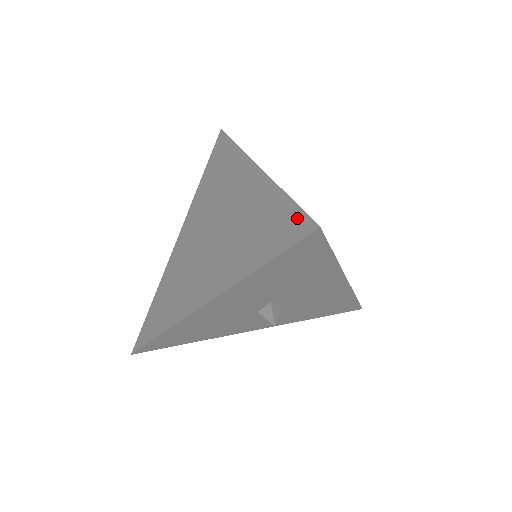
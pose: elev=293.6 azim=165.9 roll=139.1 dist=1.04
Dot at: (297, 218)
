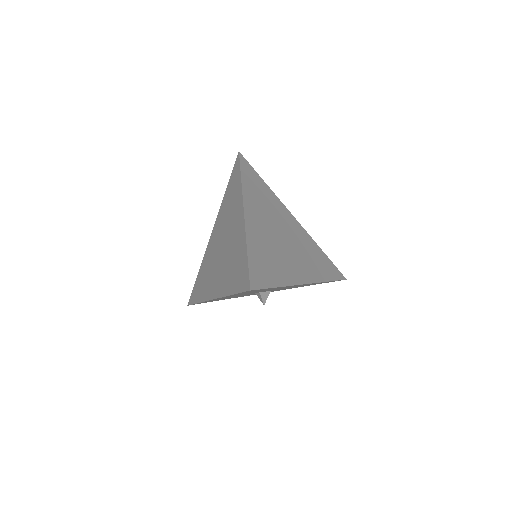
Dot at: (246, 275)
